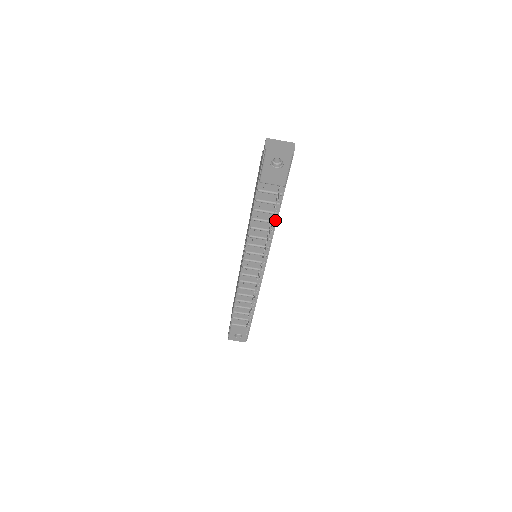
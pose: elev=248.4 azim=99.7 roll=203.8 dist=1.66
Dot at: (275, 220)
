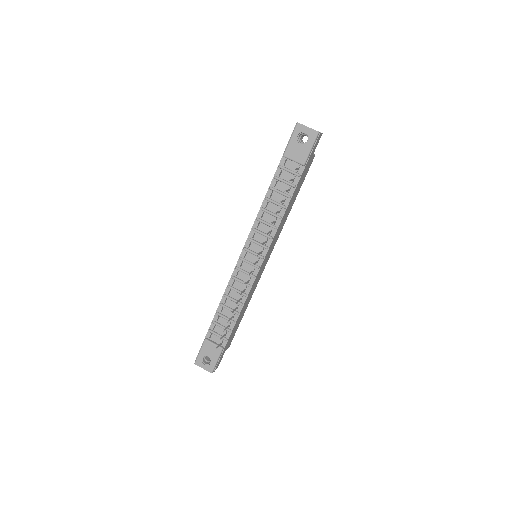
Dot at: (286, 205)
